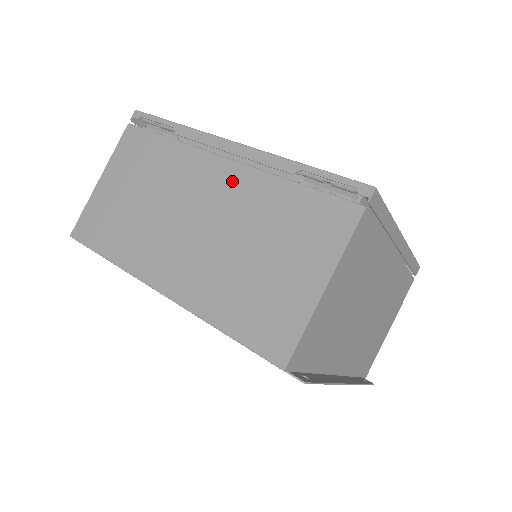
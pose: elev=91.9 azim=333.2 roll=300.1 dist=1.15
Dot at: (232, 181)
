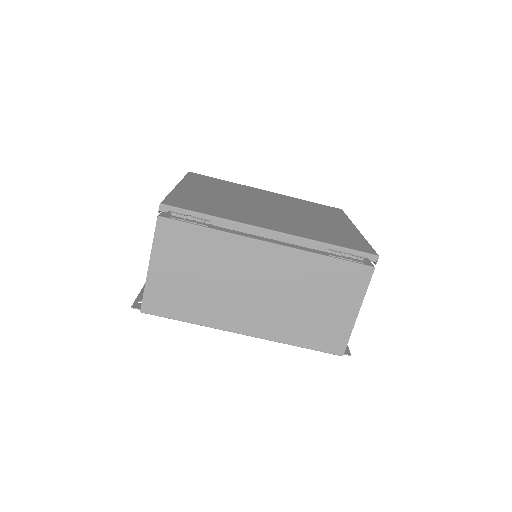
Dot at: (279, 259)
